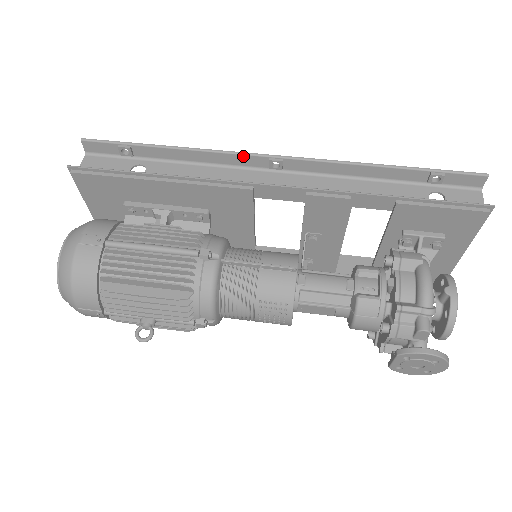
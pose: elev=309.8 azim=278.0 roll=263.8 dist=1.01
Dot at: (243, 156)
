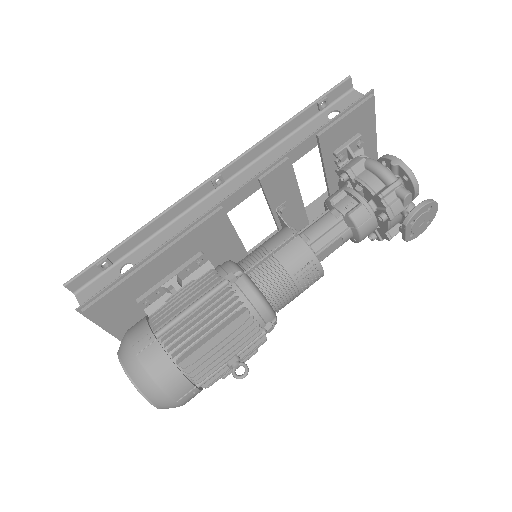
Dot at: (192, 195)
